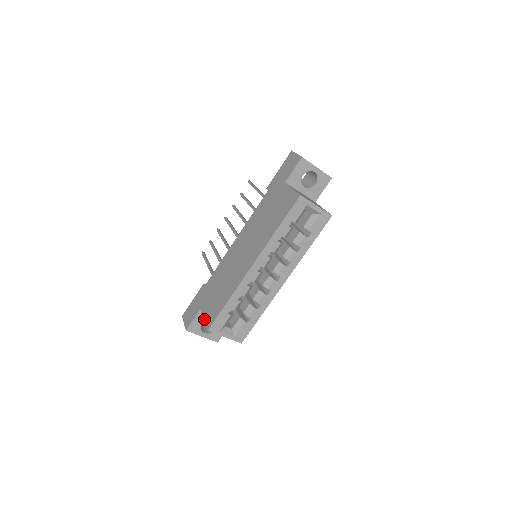
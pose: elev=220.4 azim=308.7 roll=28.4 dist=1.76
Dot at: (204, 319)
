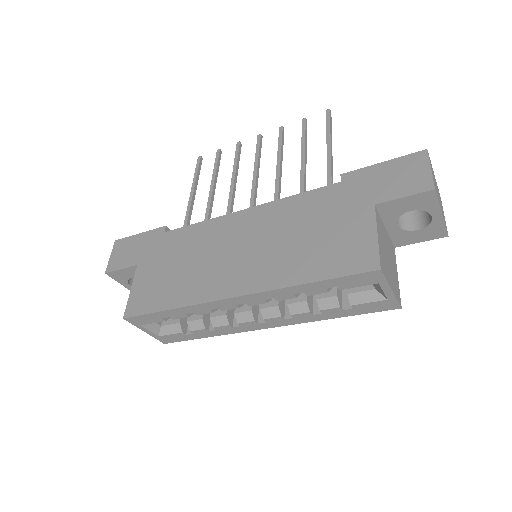
Dot at: (130, 291)
